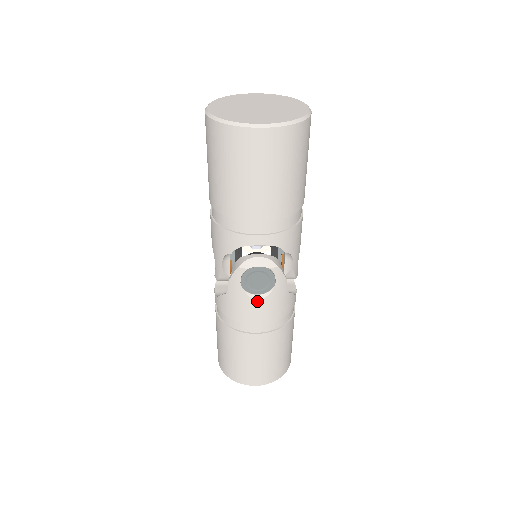
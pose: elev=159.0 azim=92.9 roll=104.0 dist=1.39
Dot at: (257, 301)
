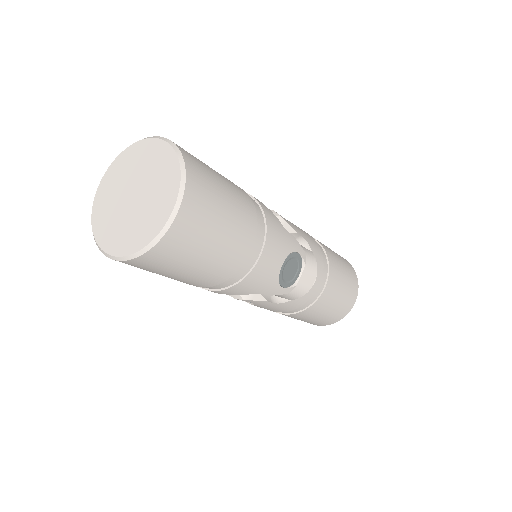
Dot at: (250, 303)
